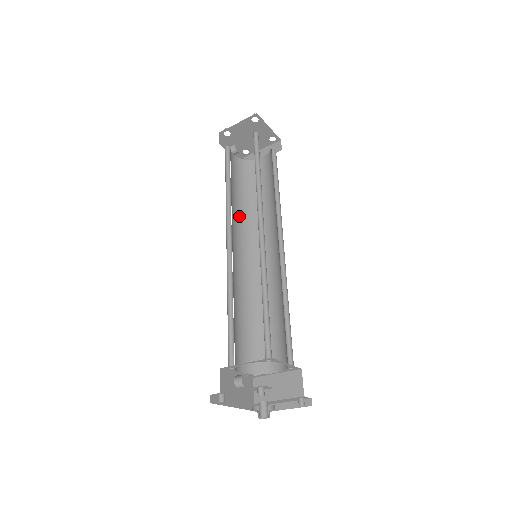
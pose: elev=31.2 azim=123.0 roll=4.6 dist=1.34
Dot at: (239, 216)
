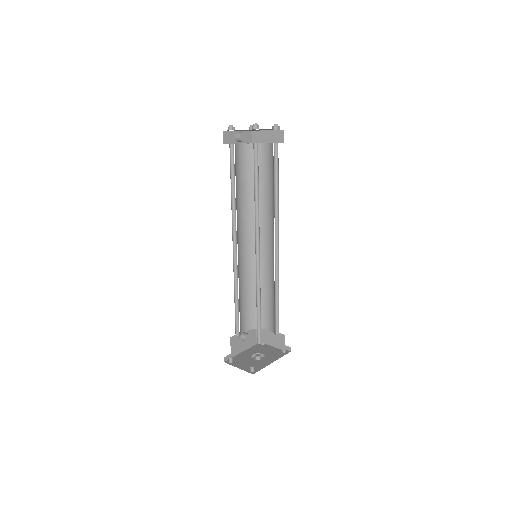
Dot at: (245, 209)
